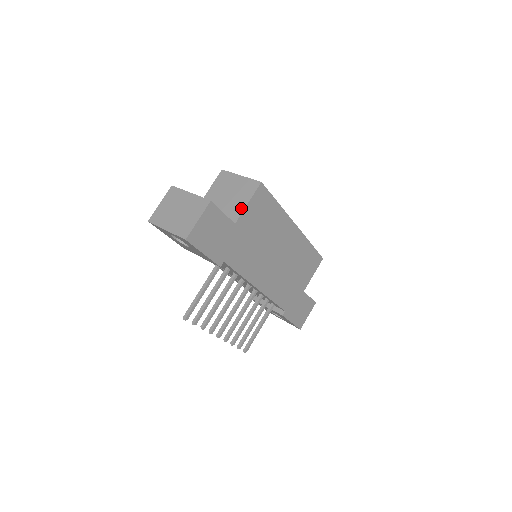
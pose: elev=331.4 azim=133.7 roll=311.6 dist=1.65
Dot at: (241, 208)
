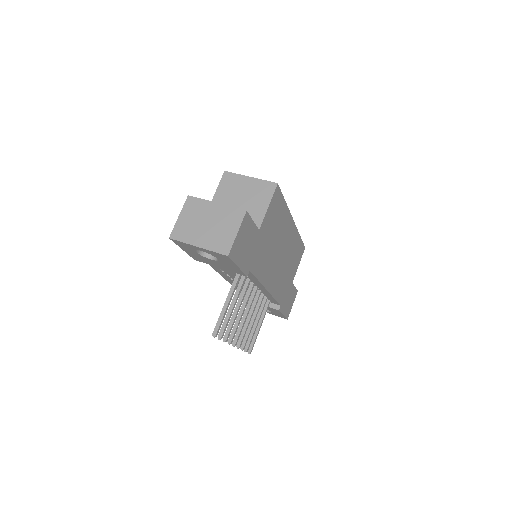
Dot at: (262, 213)
